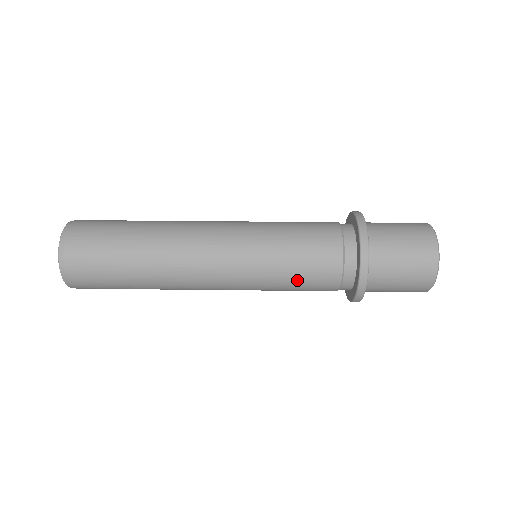
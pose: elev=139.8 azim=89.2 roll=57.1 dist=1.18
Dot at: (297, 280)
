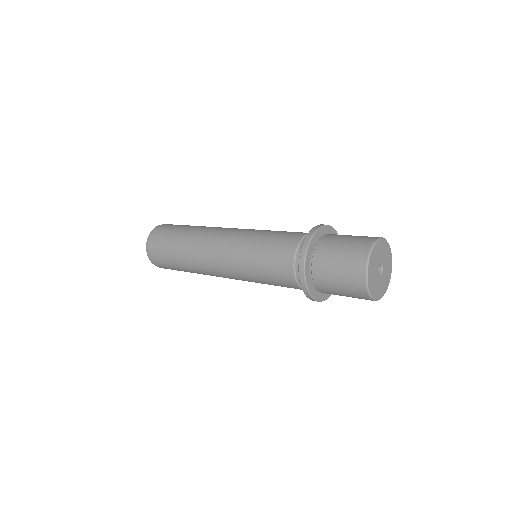
Dot at: (268, 243)
